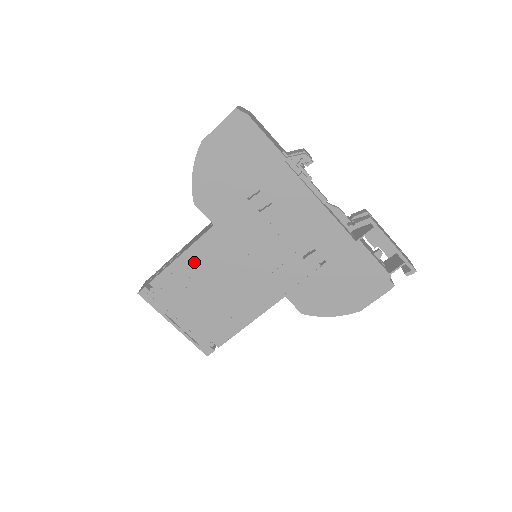
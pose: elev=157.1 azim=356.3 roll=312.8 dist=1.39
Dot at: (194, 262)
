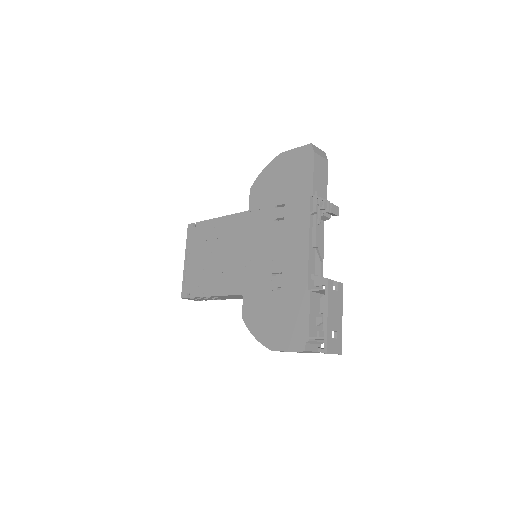
Dot at: (223, 227)
